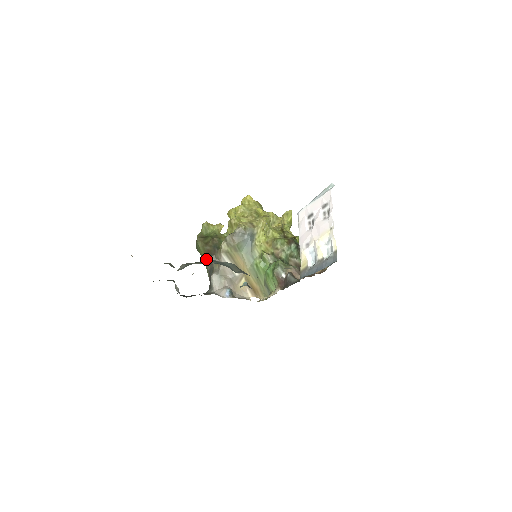
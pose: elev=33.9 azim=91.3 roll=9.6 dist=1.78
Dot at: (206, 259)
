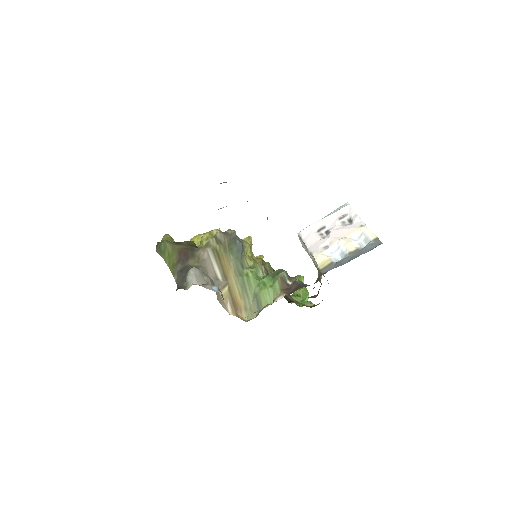
Dot at: (175, 259)
